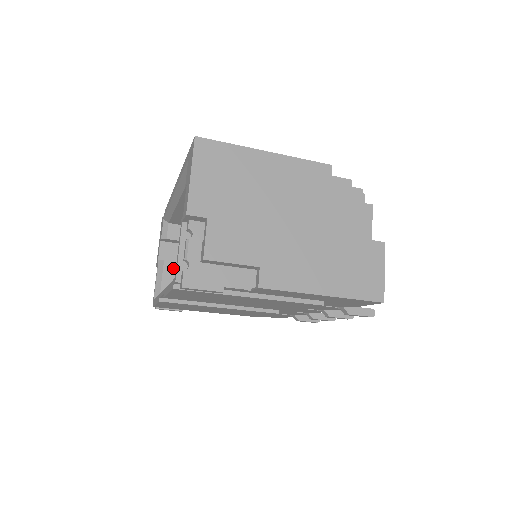
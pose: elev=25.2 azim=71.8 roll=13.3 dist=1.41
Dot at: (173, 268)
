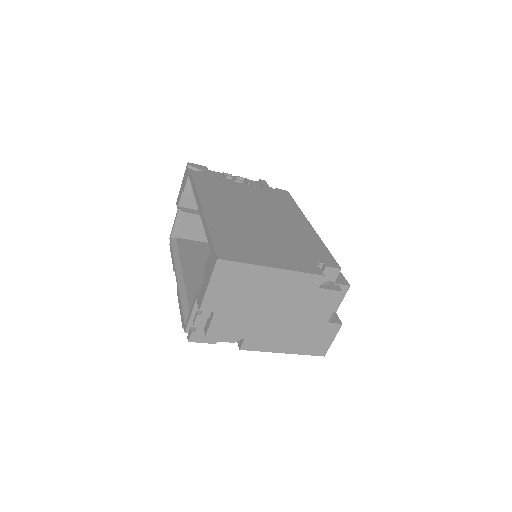
Dot at: (190, 218)
